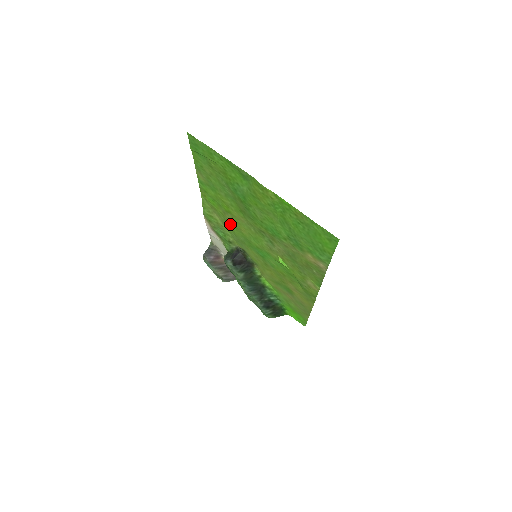
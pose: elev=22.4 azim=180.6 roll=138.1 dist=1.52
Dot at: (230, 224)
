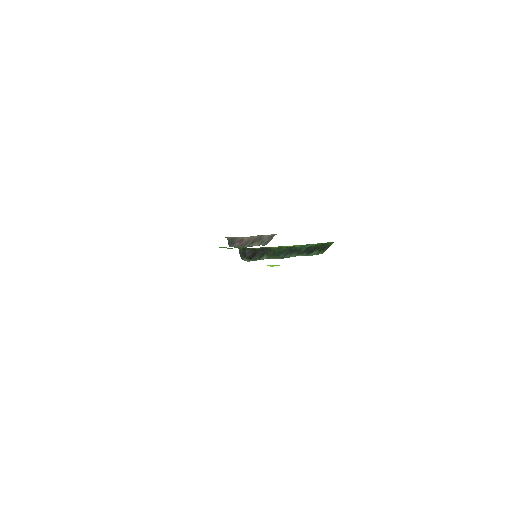
Dot at: occluded
